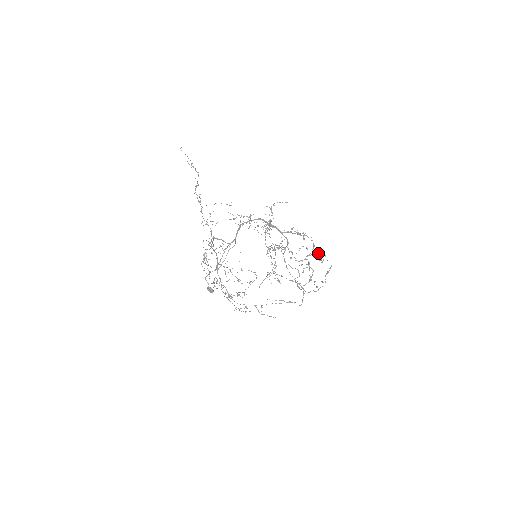
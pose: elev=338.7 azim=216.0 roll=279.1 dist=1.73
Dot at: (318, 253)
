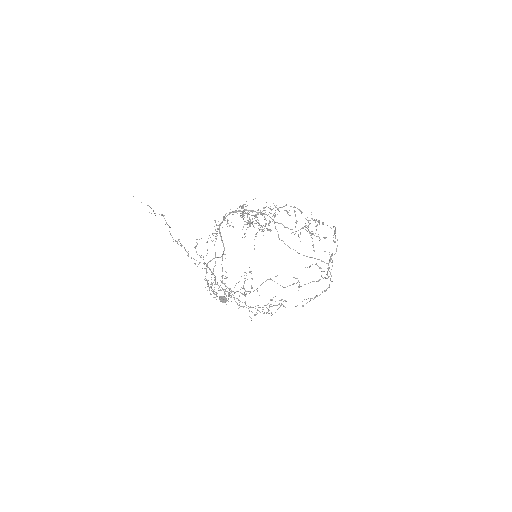
Dot at: occluded
